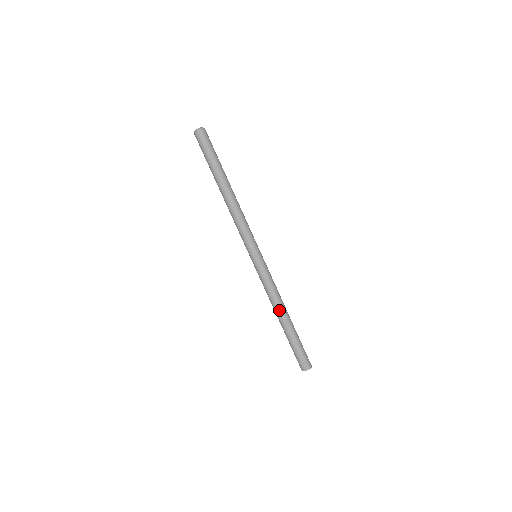
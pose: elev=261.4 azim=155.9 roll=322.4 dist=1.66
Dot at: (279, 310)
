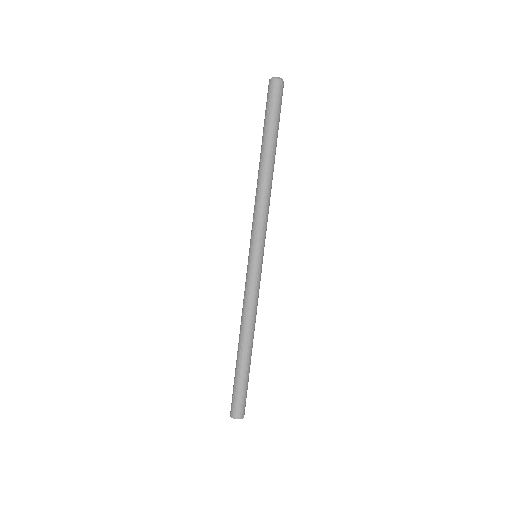
Dot at: (241, 330)
